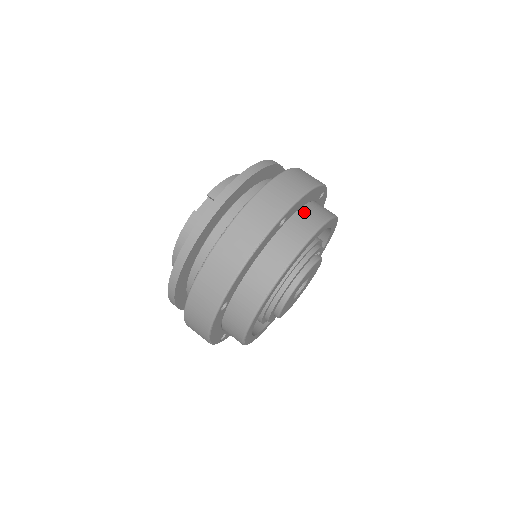
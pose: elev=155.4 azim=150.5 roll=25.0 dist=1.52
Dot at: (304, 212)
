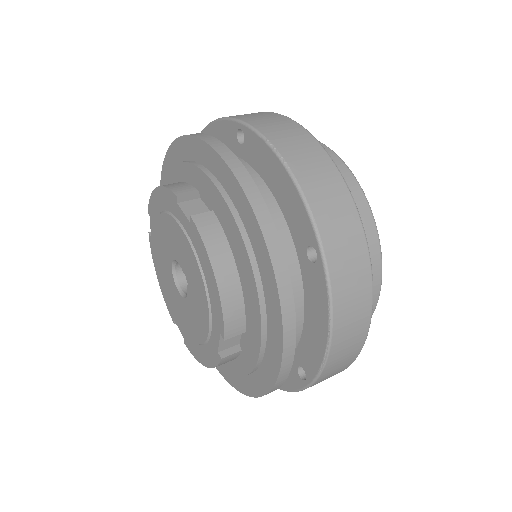
Dot at: occluded
